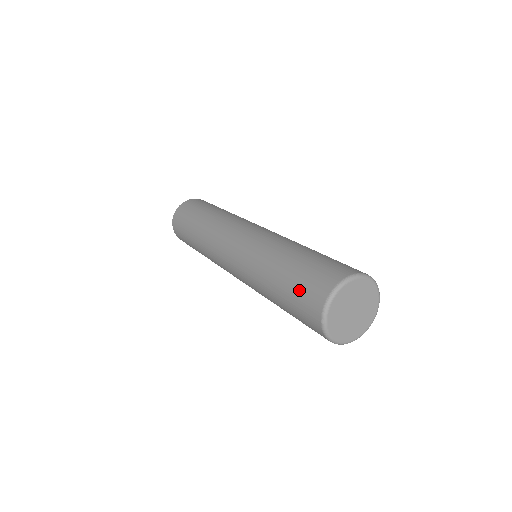
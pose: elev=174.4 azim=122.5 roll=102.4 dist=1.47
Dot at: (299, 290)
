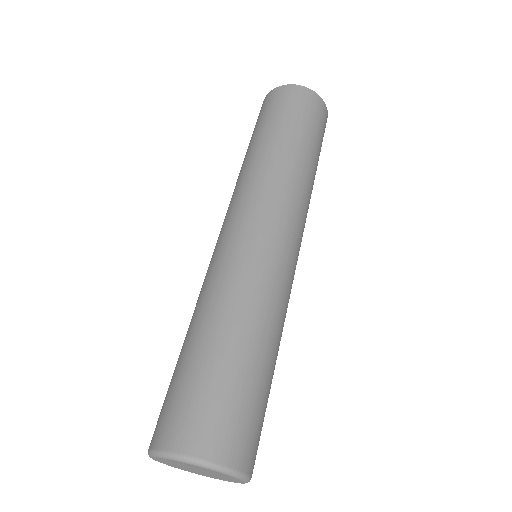
Dot at: occluded
